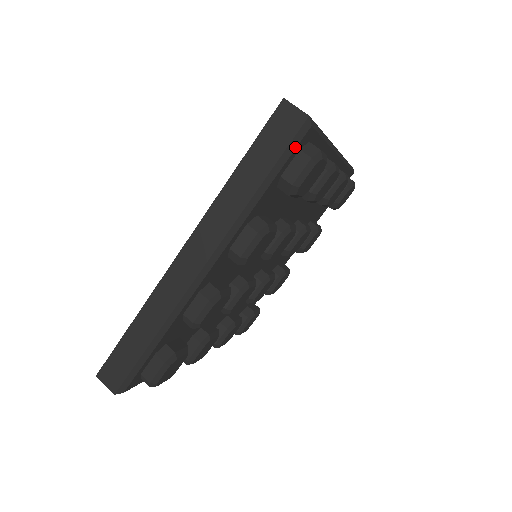
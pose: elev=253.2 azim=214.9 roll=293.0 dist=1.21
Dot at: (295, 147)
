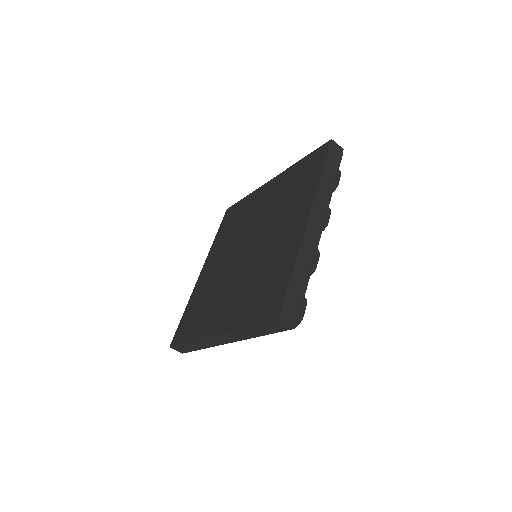
Dot at: occluded
